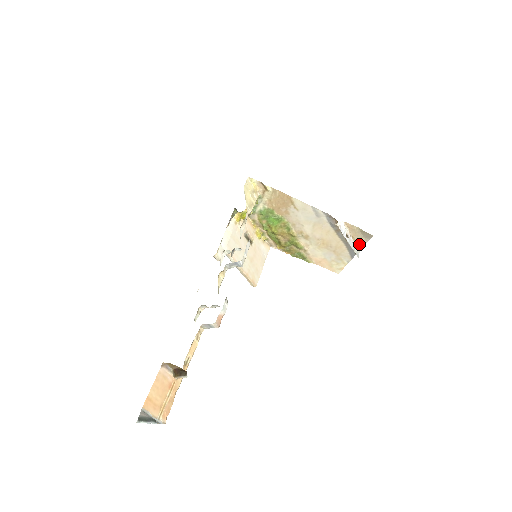
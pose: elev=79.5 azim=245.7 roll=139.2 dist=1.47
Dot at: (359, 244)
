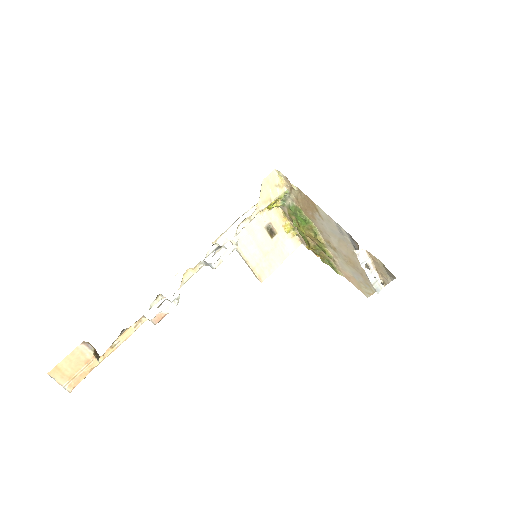
Dot at: (383, 279)
